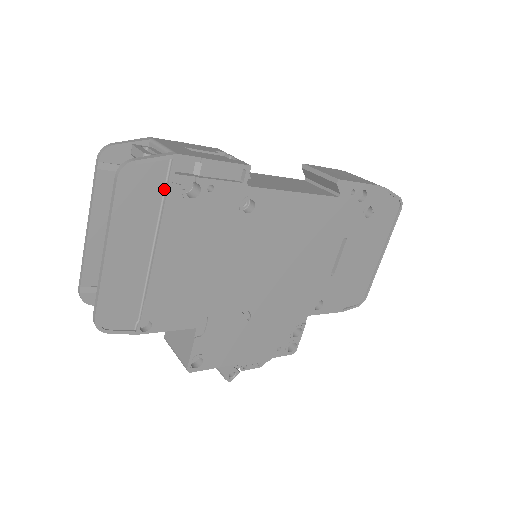
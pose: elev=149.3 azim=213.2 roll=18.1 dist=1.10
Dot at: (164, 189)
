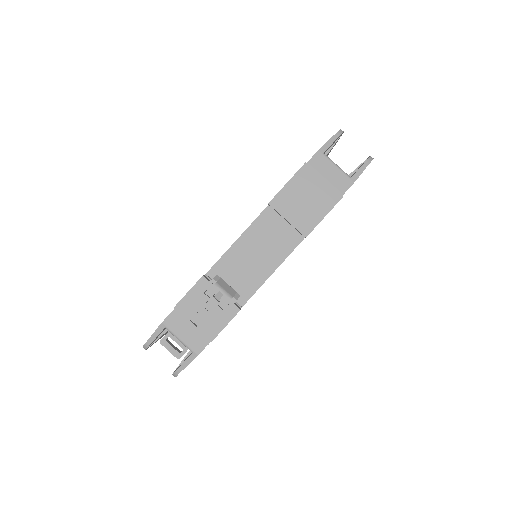
Dot at: occluded
